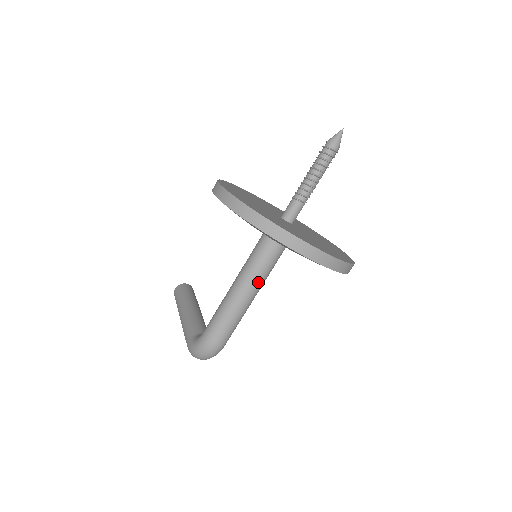
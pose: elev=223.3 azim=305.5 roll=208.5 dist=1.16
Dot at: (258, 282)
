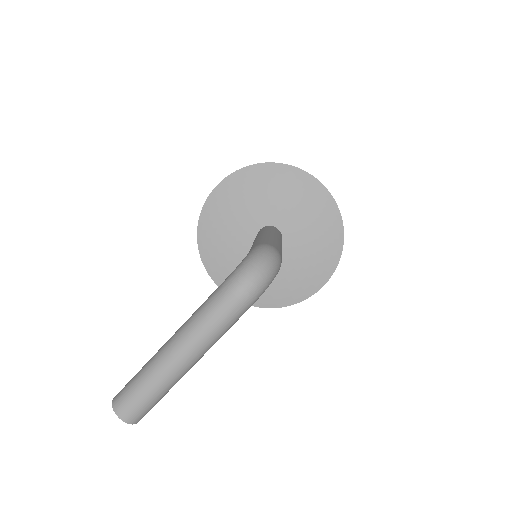
Dot at: (279, 237)
